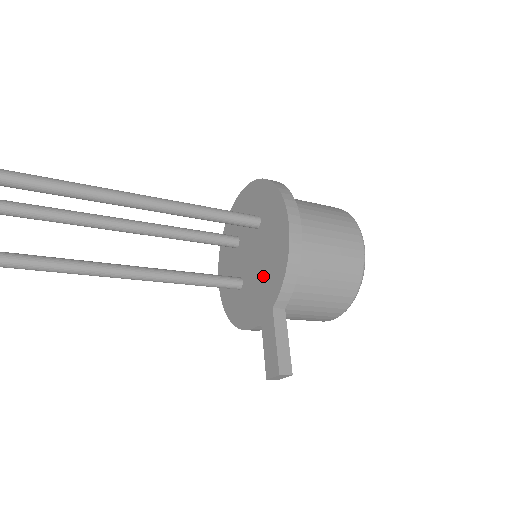
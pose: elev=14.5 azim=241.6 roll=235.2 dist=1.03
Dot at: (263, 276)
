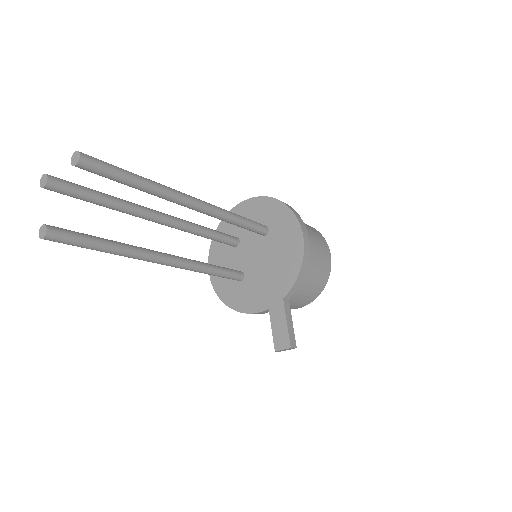
Dot at: (272, 274)
